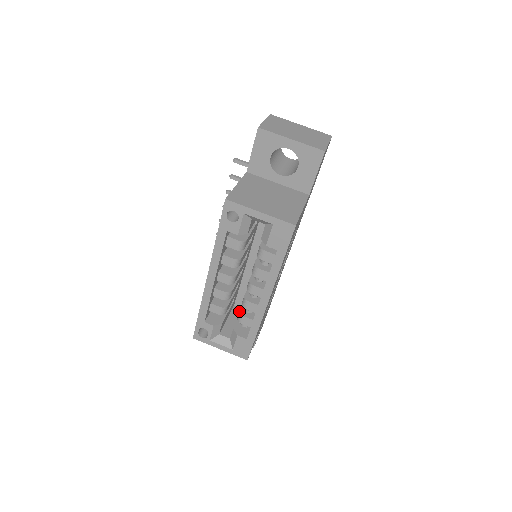
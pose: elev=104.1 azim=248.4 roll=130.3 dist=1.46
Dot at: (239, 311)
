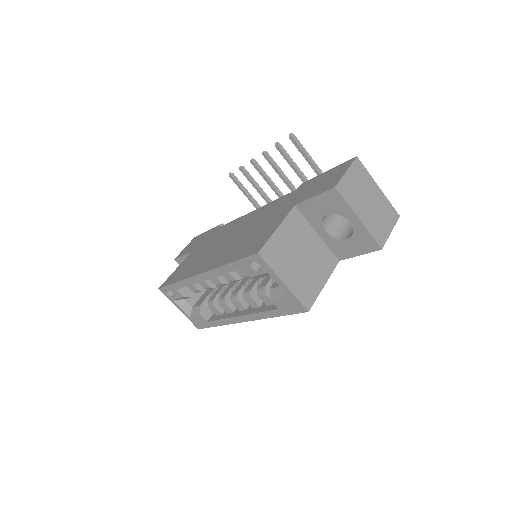
Dot at: (213, 299)
